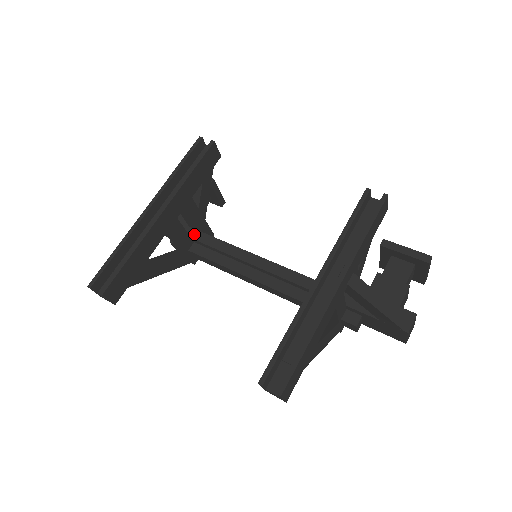
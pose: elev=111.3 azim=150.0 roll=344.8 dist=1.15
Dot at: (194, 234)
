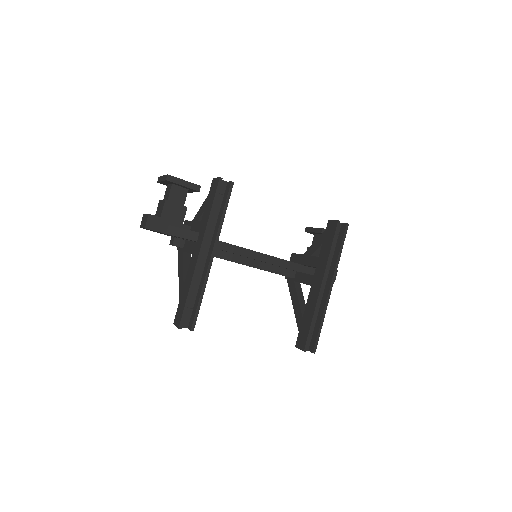
Dot at: occluded
